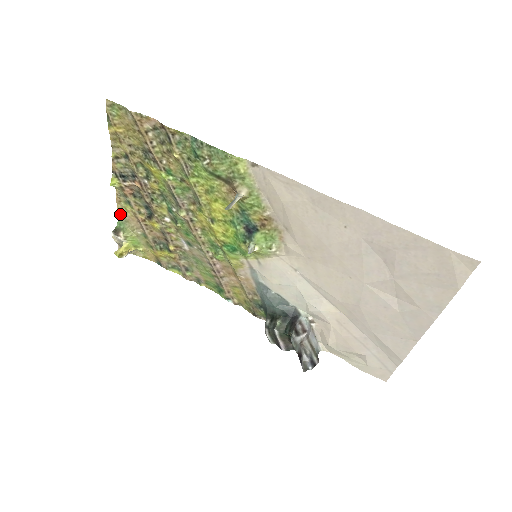
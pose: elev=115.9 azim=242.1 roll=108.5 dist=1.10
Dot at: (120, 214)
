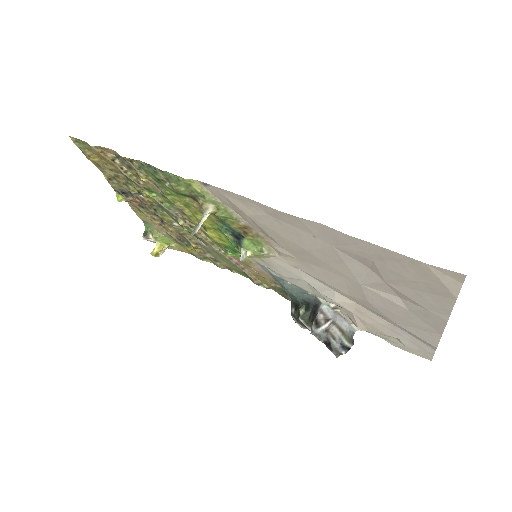
Dot at: (142, 220)
